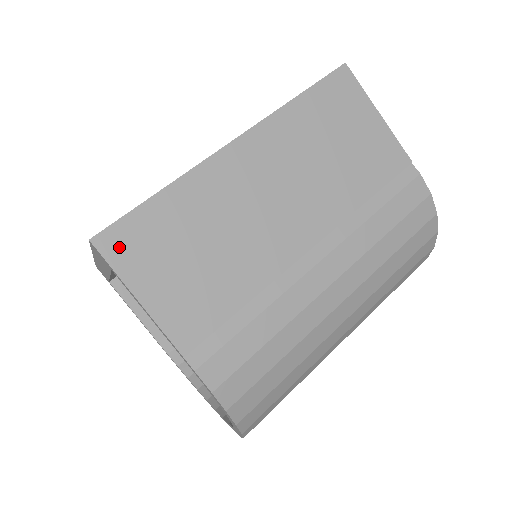
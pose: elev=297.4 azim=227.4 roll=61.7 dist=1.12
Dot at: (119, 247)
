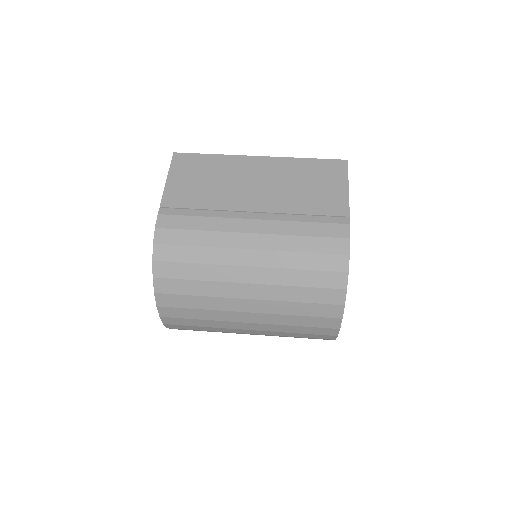
Dot at: (180, 160)
